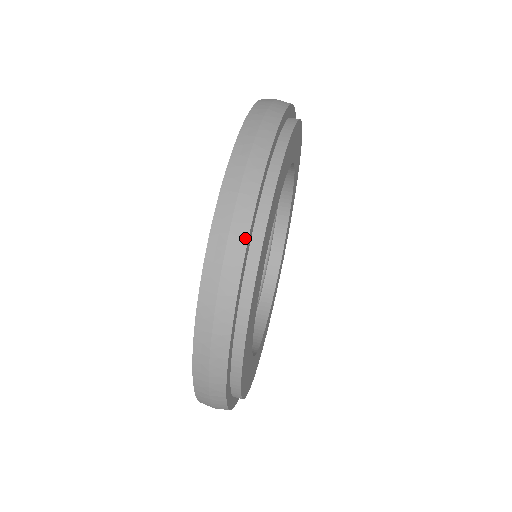
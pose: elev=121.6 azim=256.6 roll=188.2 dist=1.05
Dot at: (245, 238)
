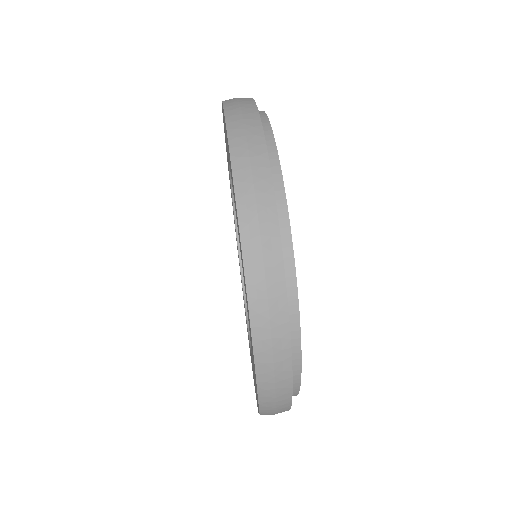
Dot at: (290, 386)
